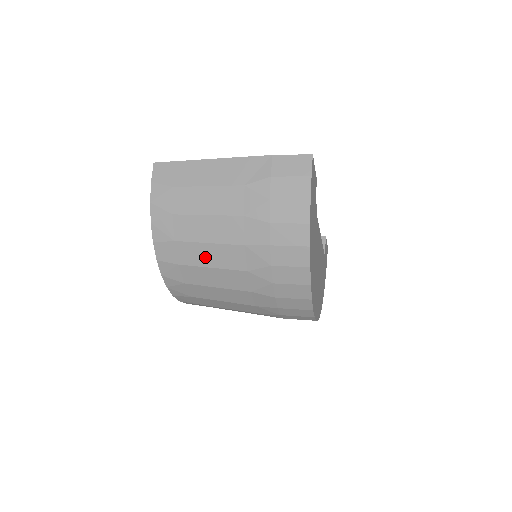
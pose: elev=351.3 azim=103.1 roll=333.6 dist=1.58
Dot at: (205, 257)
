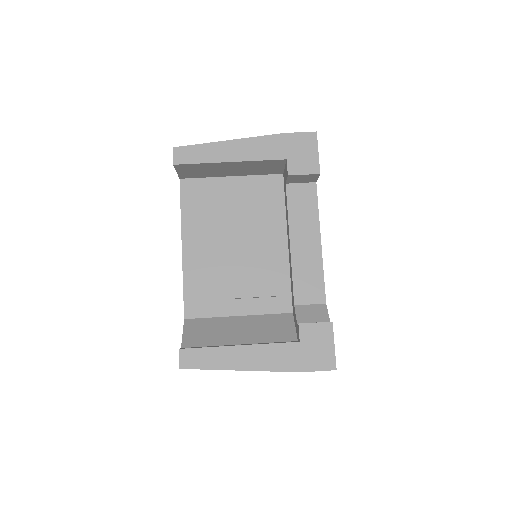
Dot at: occluded
